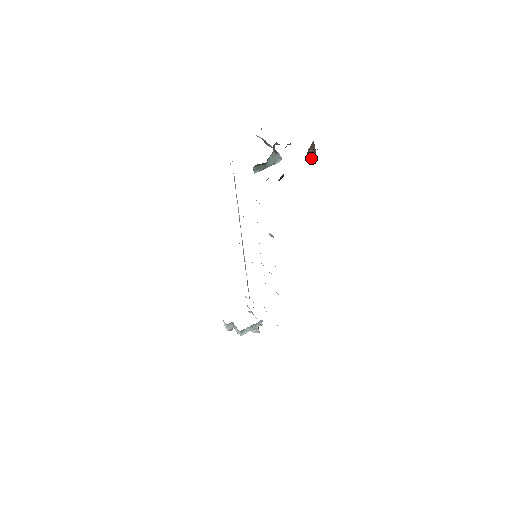
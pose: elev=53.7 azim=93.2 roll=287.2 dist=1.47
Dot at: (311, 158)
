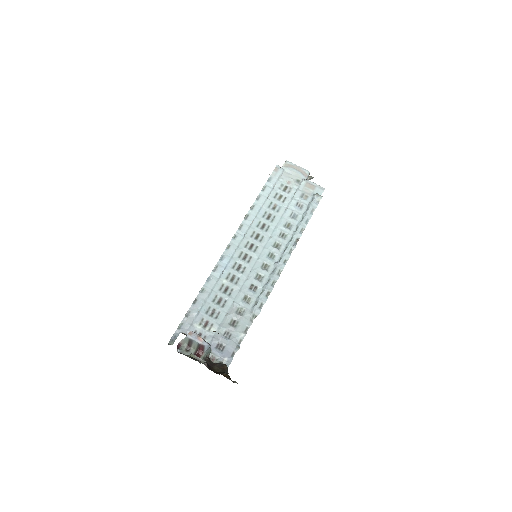
Dot at: occluded
